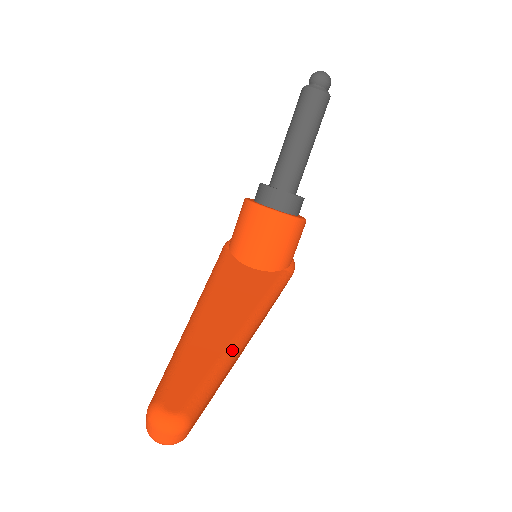
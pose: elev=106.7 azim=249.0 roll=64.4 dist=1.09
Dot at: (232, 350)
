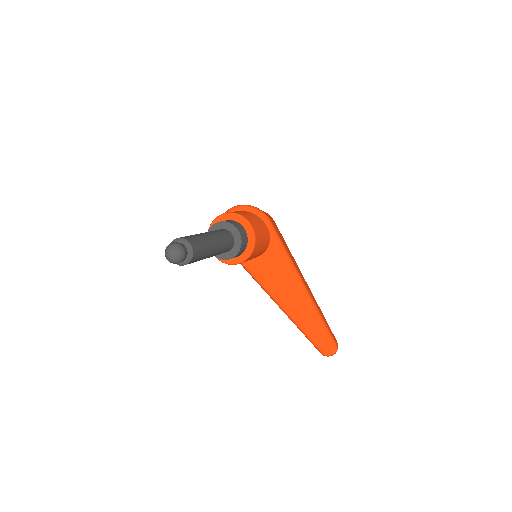
Dot at: (315, 313)
